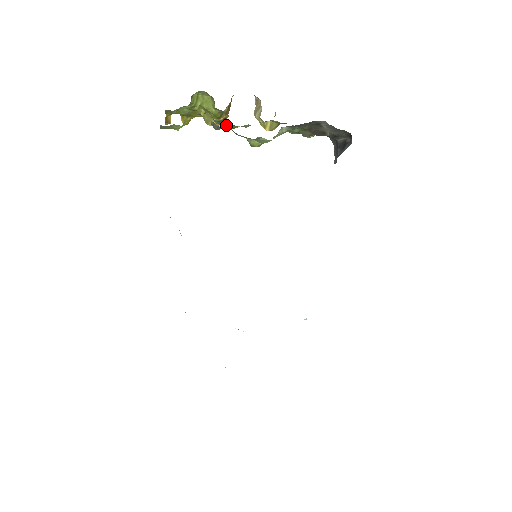
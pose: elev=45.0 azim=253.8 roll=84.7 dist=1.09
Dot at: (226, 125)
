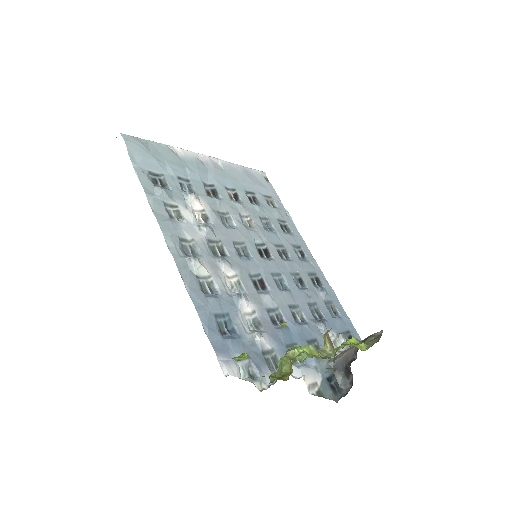
Dot at: occluded
